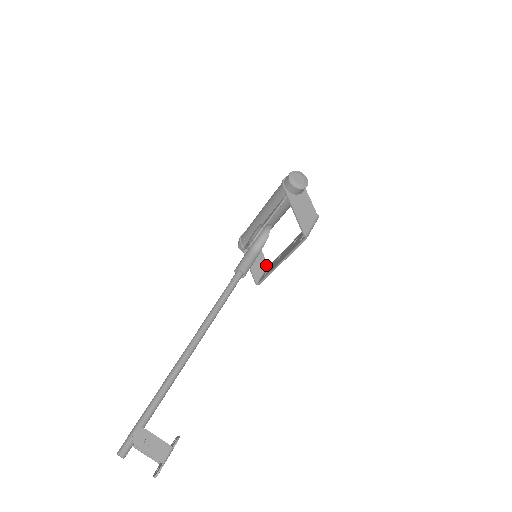
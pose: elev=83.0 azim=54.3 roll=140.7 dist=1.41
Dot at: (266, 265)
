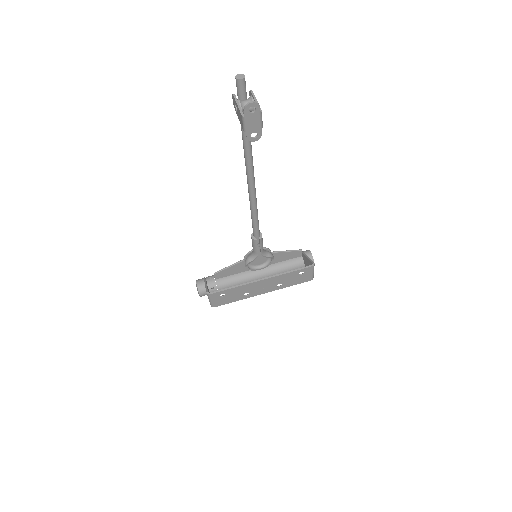
Dot at: occluded
